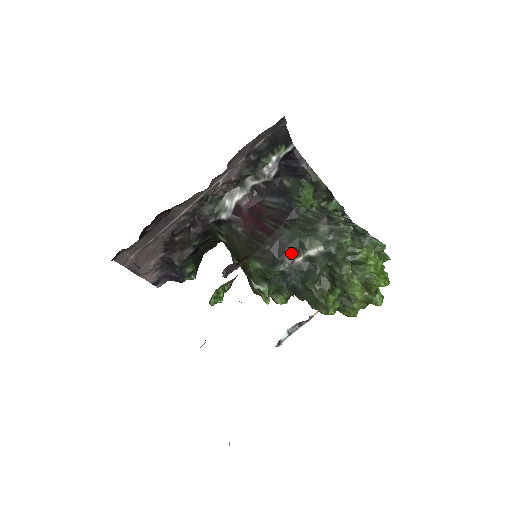
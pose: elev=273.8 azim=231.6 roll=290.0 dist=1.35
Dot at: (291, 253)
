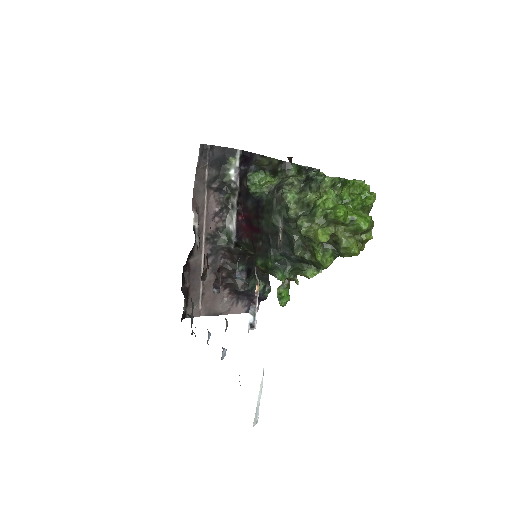
Dot at: (276, 236)
